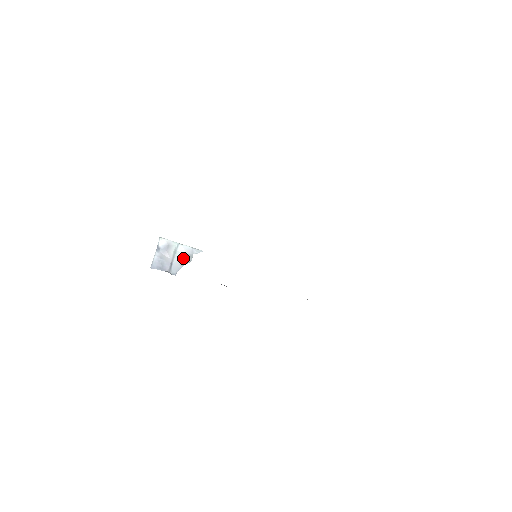
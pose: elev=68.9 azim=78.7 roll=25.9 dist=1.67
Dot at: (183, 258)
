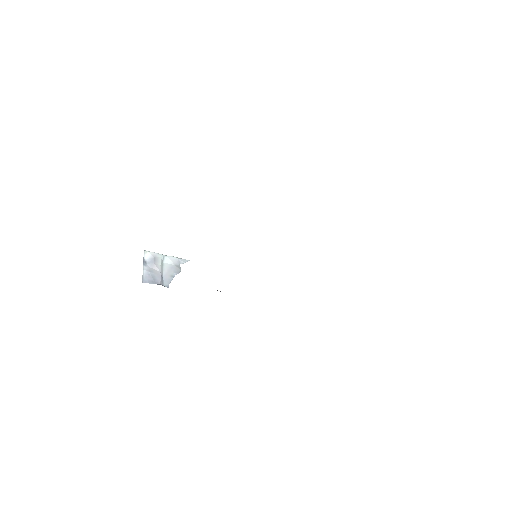
Dot at: (172, 269)
